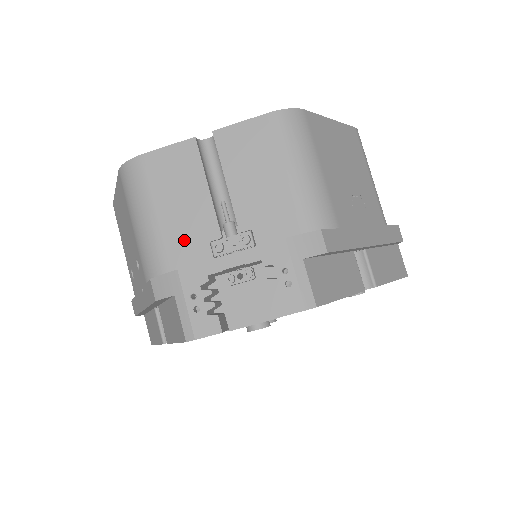
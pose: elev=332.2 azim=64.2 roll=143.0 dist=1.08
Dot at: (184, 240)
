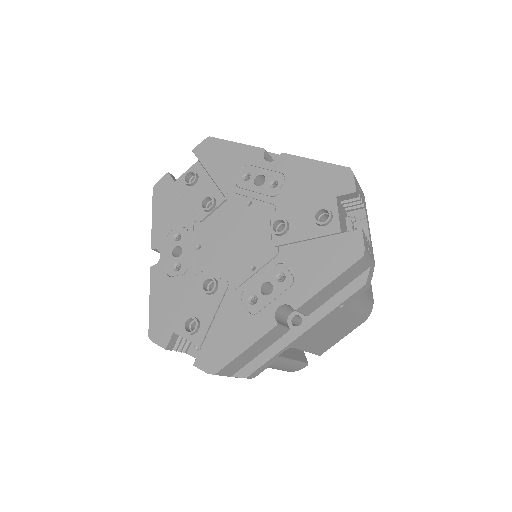
Dot at: occluded
